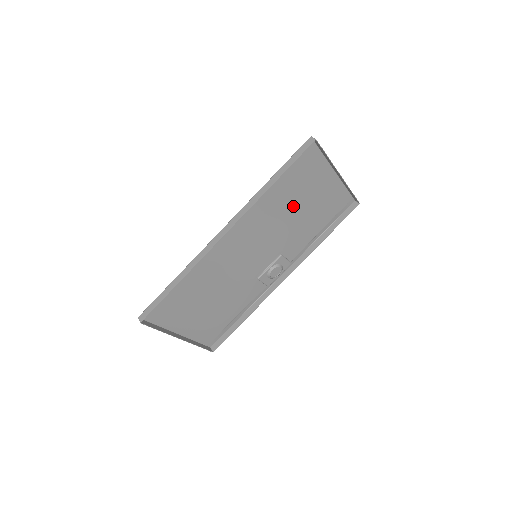
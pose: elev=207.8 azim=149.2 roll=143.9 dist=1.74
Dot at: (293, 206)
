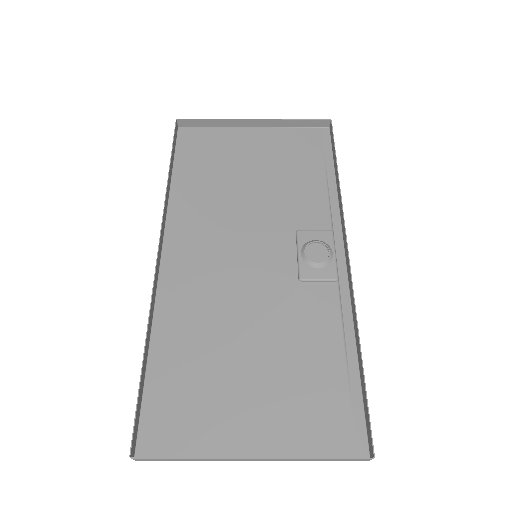
Dot at: (240, 181)
